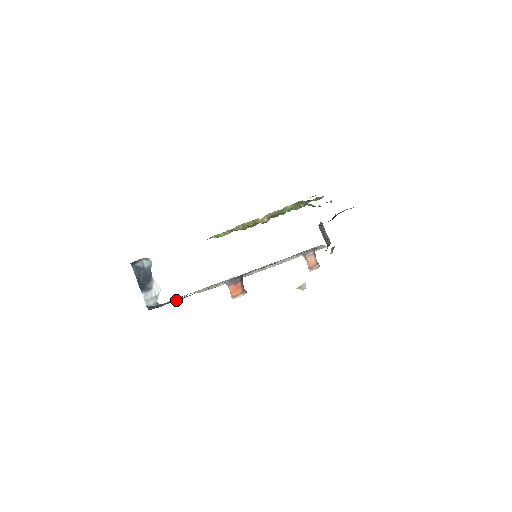
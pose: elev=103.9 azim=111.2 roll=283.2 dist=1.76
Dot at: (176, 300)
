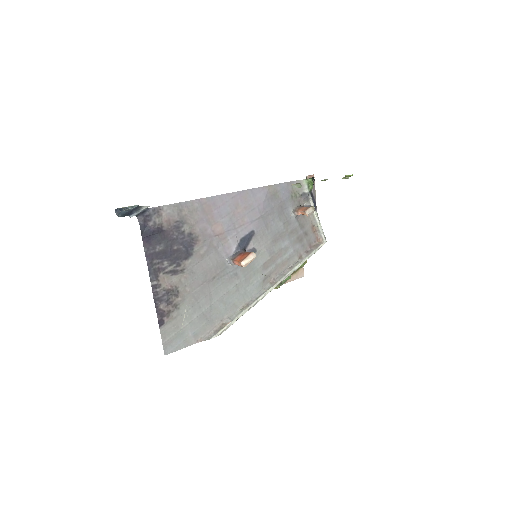
Dot at: (169, 210)
